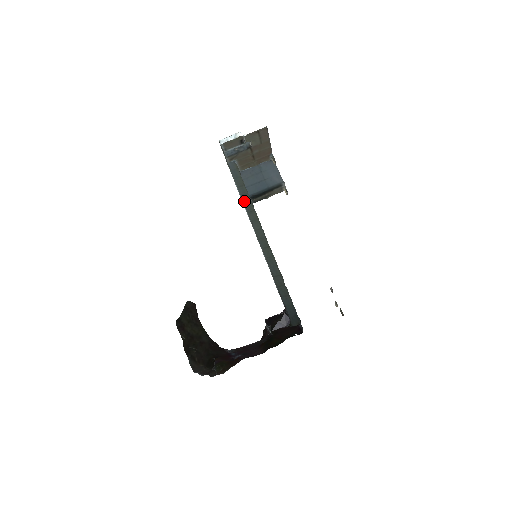
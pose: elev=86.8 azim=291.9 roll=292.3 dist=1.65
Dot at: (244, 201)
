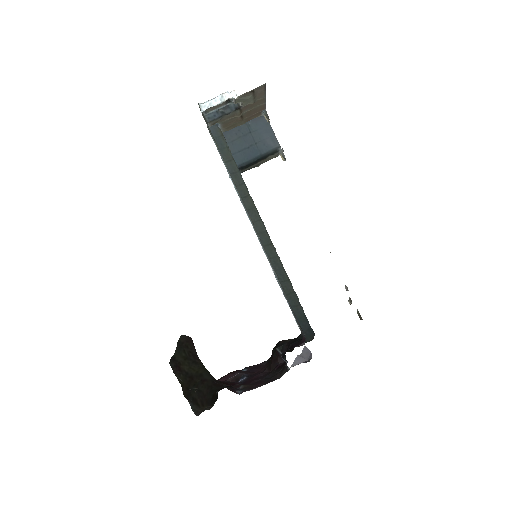
Dot at: (235, 182)
